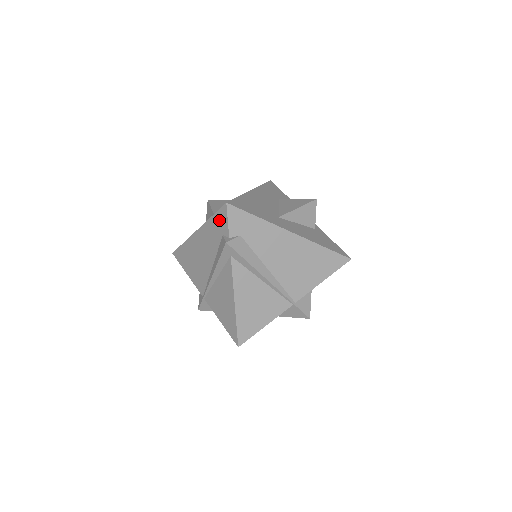
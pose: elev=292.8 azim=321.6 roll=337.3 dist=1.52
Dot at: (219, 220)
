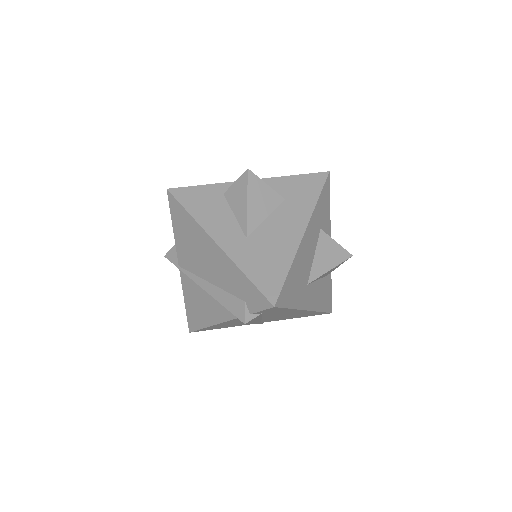
Dot at: (253, 294)
